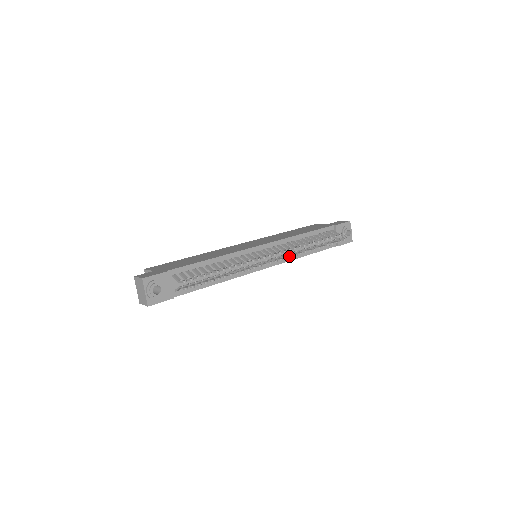
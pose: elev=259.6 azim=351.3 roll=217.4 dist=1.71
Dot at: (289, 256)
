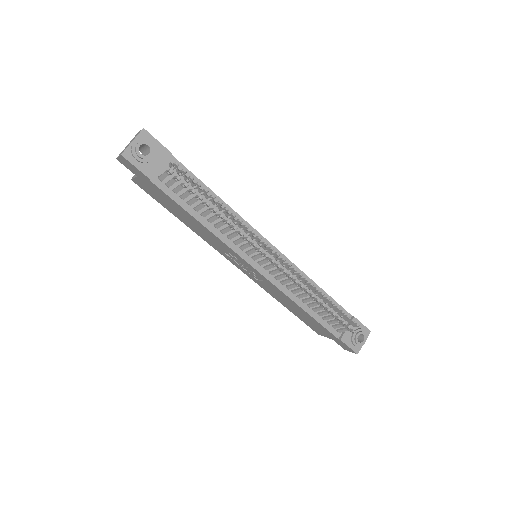
Dot at: (289, 274)
